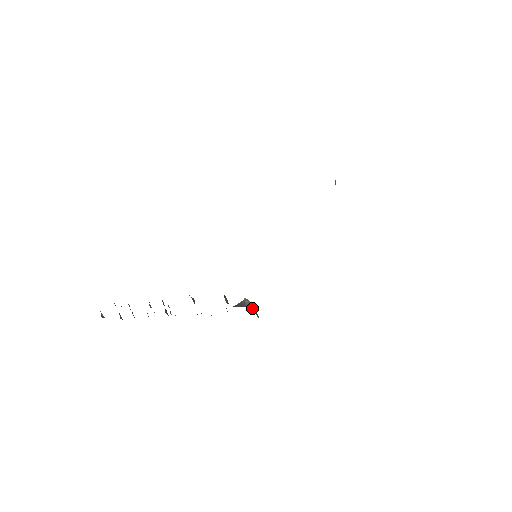
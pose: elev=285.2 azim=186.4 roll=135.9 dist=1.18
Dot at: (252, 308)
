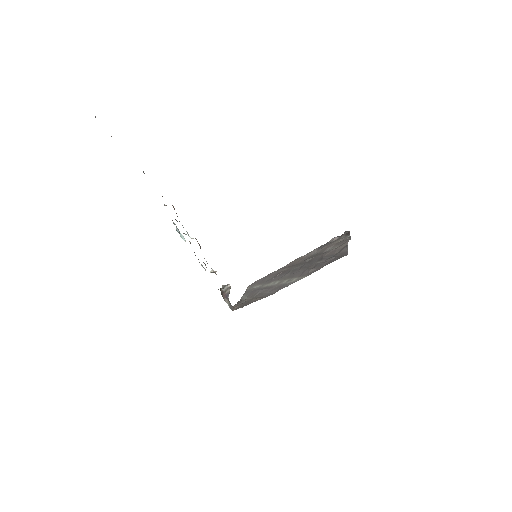
Dot at: occluded
